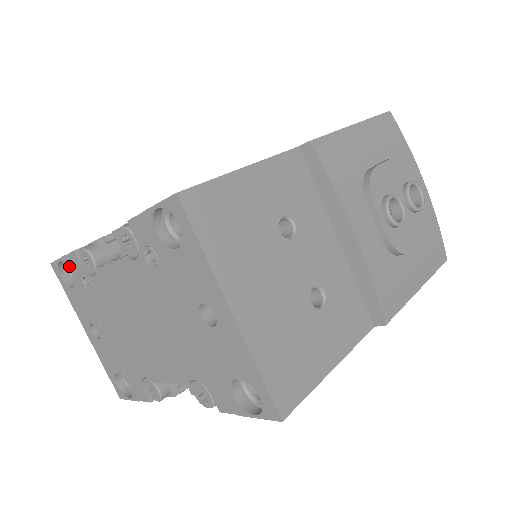
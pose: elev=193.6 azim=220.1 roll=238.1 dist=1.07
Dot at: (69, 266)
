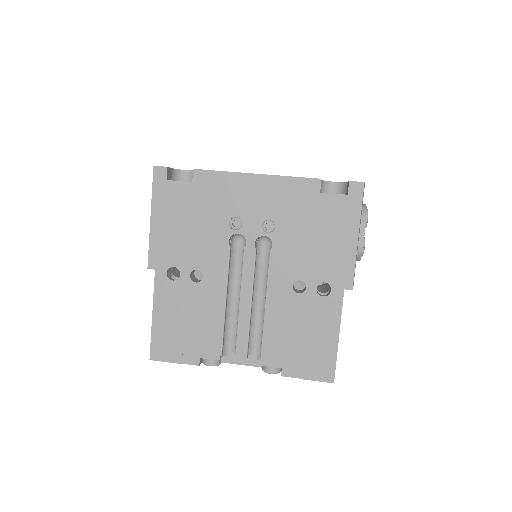
Dot at: occluded
